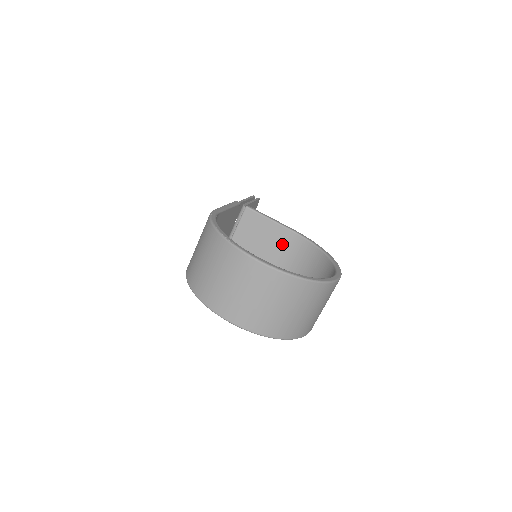
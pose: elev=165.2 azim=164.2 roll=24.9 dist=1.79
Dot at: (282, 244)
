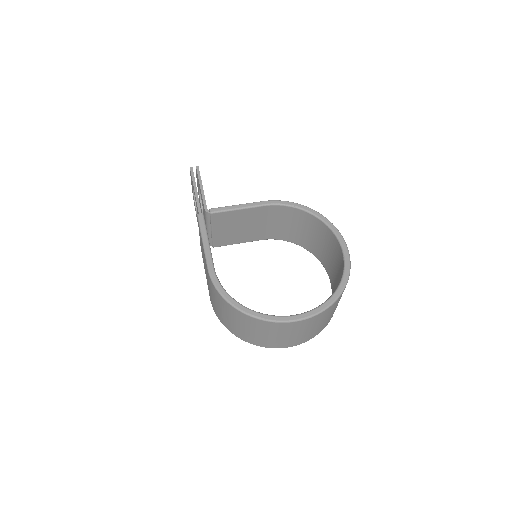
Dot at: (262, 217)
